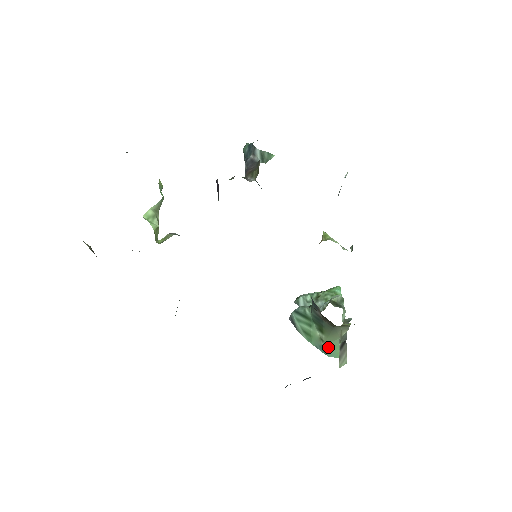
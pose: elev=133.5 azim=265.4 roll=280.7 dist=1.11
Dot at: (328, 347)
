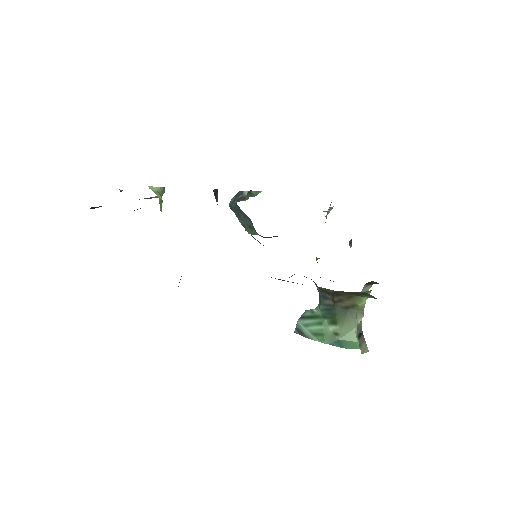
Dot at: (344, 341)
